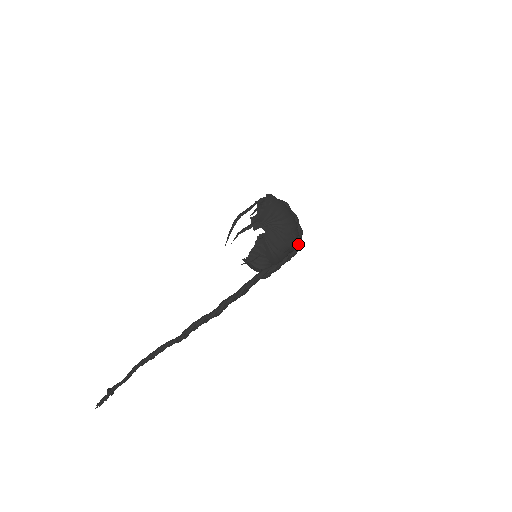
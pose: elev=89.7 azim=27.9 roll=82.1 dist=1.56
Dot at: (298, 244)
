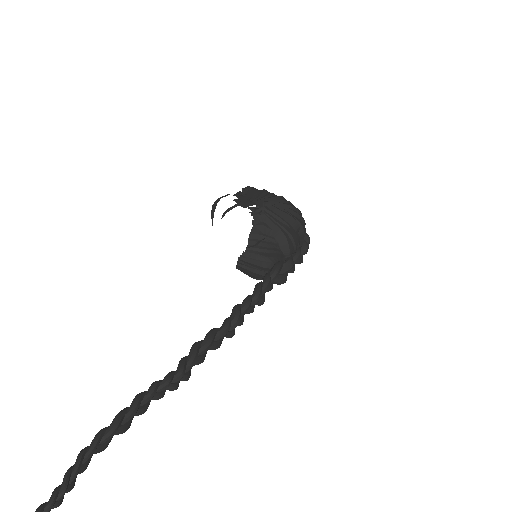
Dot at: (304, 238)
